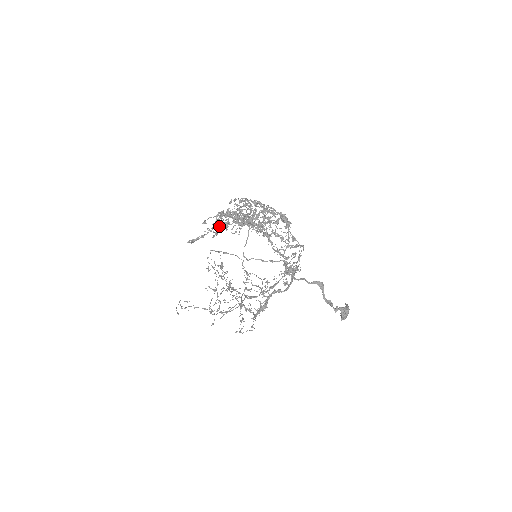
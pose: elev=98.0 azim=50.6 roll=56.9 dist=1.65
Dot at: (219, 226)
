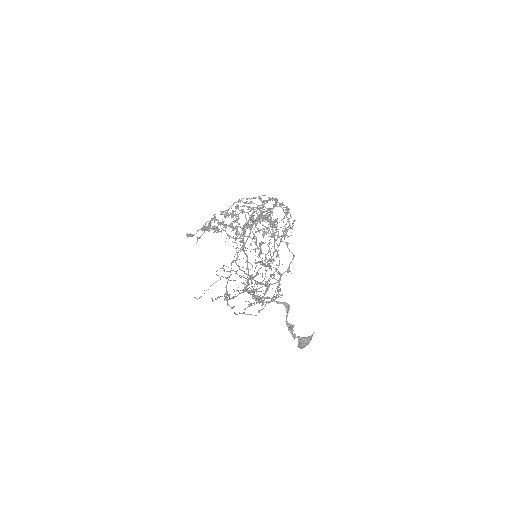
Dot at: (207, 229)
